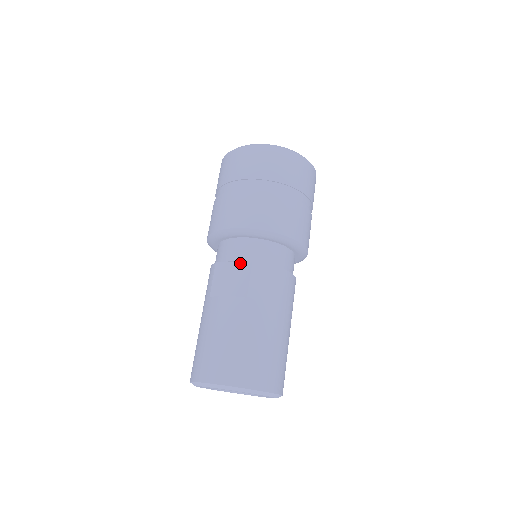
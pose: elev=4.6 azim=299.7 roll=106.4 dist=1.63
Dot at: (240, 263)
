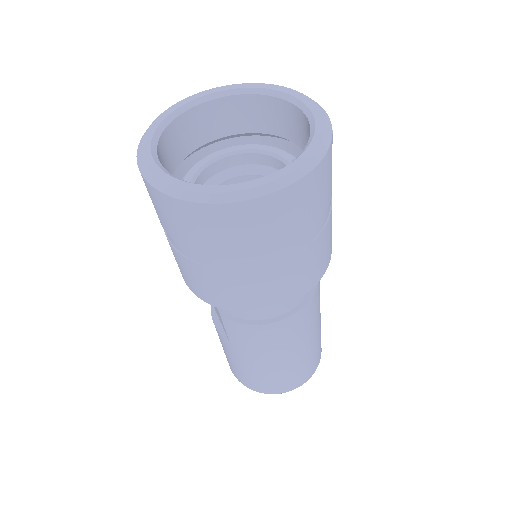
Dot at: occluded
